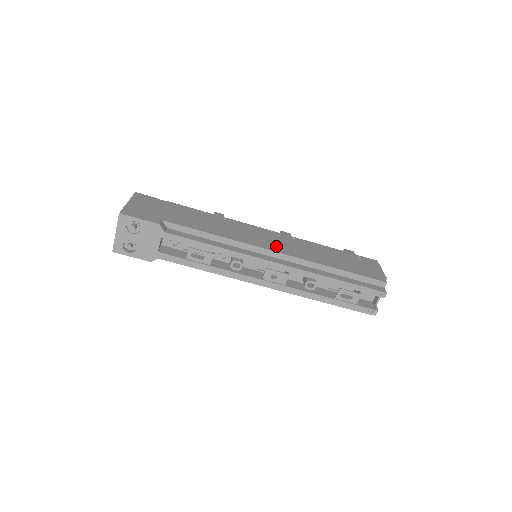
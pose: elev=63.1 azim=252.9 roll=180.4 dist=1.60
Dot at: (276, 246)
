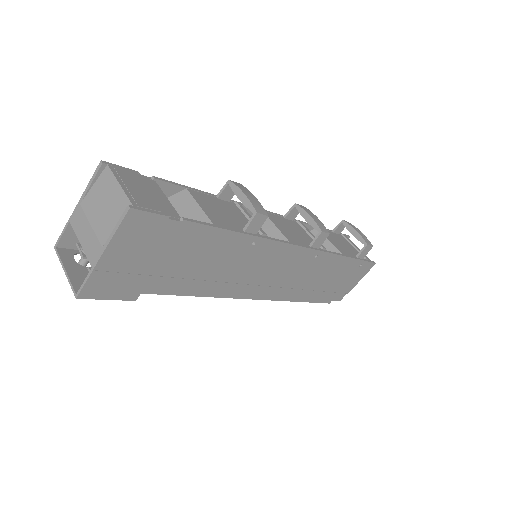
Dot at: (276, 284)
